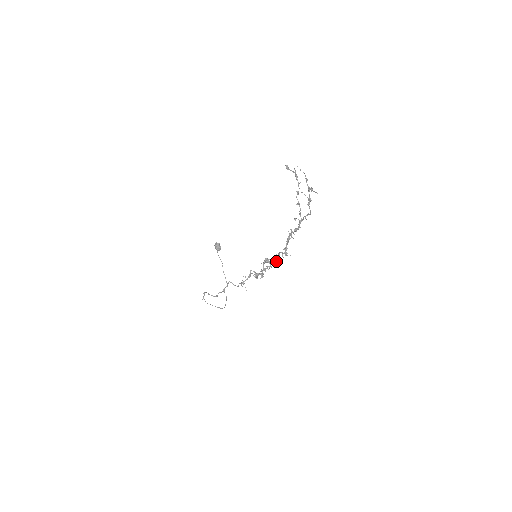
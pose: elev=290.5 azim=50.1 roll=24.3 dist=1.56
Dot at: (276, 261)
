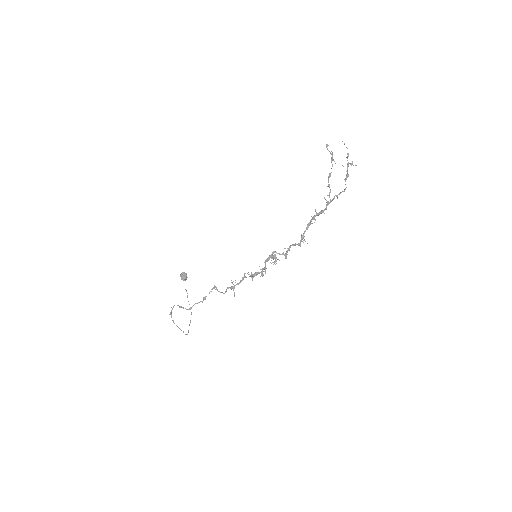
Dot at: (286, 254)
